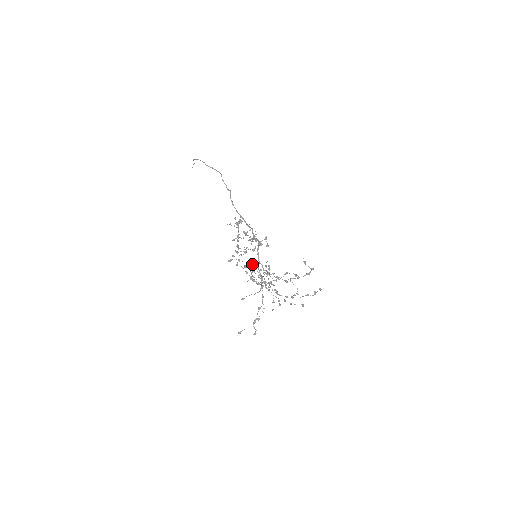
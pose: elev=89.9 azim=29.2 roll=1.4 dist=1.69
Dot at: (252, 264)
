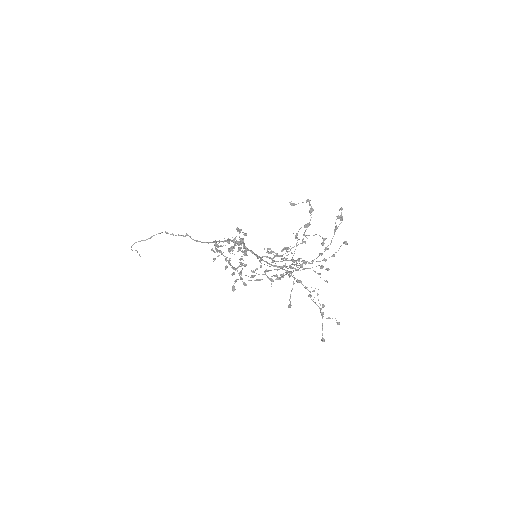
Dot at: occluded
